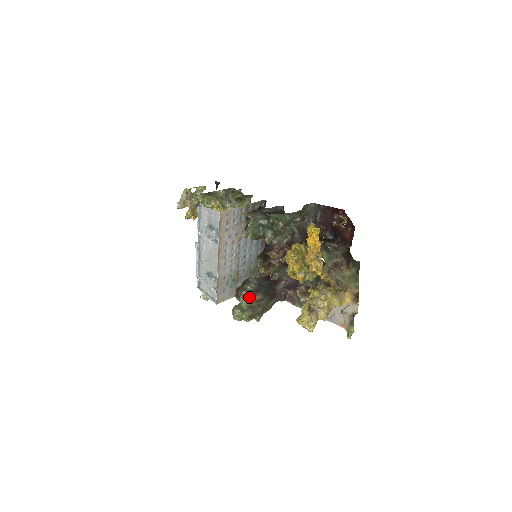
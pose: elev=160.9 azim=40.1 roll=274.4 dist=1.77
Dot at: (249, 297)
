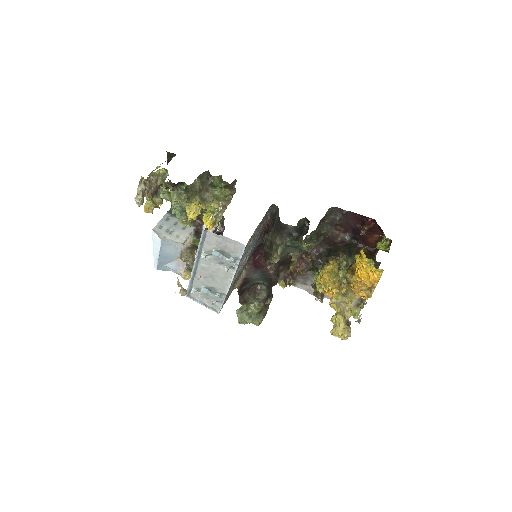
Dot at: (262, 306)
